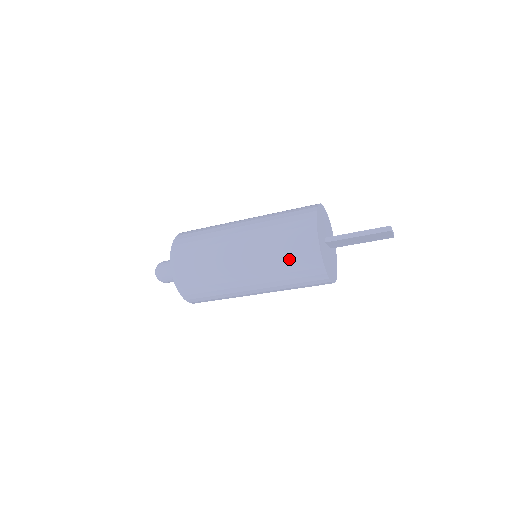
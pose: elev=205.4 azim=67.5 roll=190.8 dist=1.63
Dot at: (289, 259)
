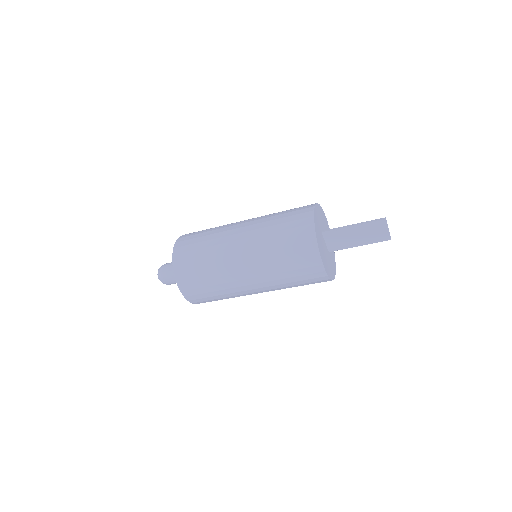
Dot at: (284, 233)
